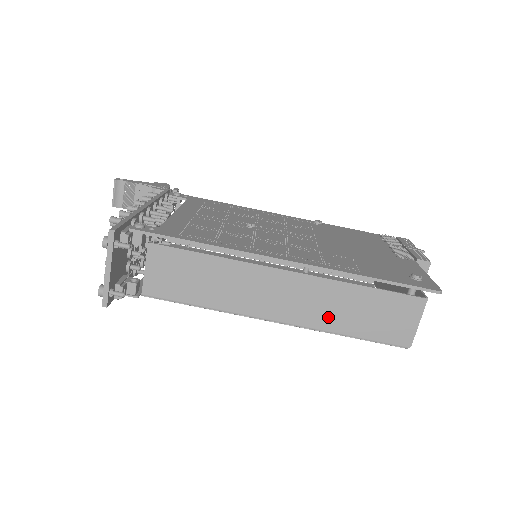
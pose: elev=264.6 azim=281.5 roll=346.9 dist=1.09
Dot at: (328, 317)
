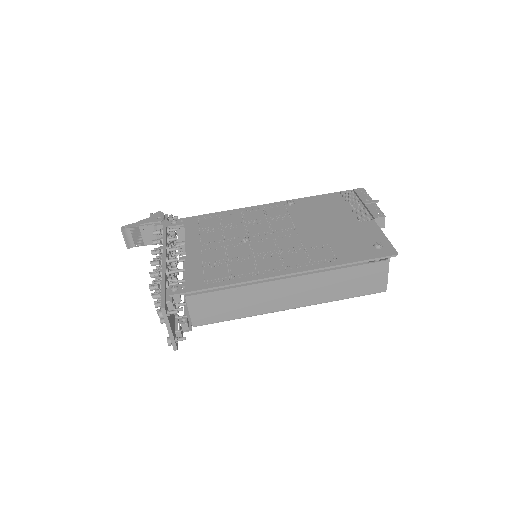
Dot at: (325, 294)
